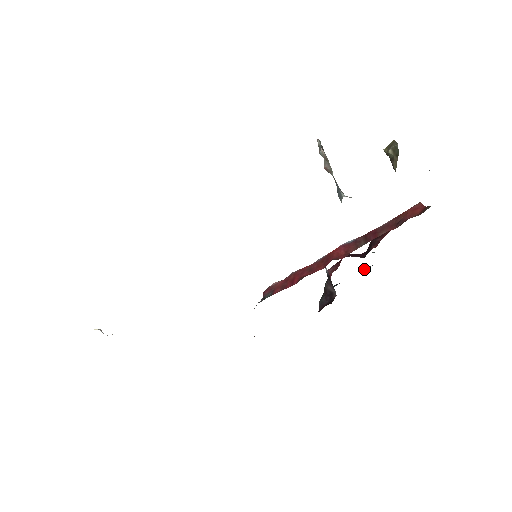
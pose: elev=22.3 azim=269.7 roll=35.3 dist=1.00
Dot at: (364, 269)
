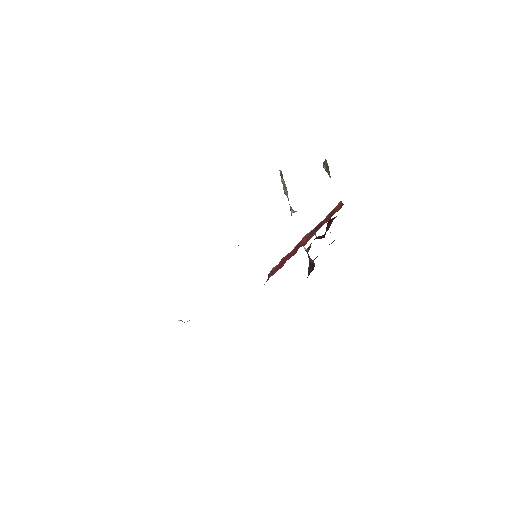
Dot at: (332, 242)
